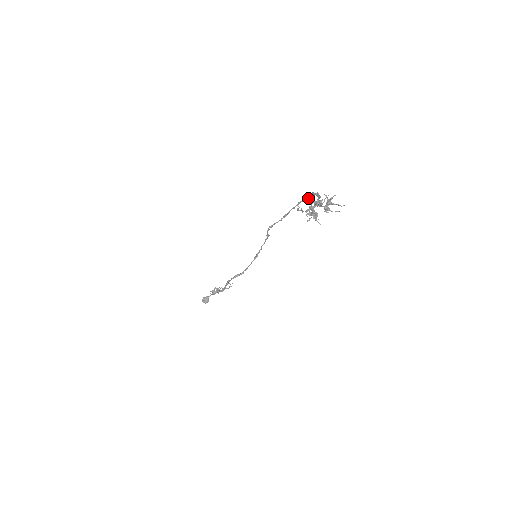
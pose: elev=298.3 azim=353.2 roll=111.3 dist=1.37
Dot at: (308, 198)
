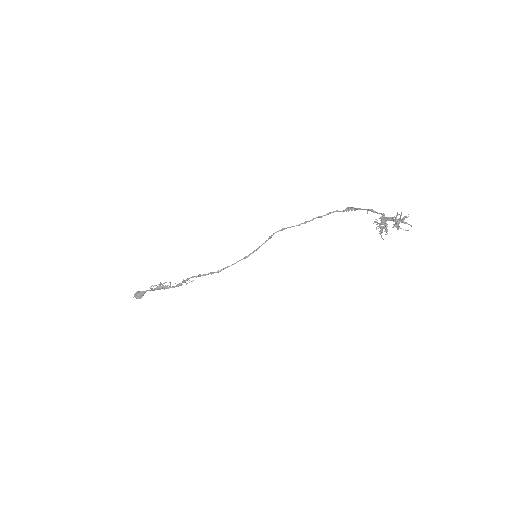
Dot at: occluded
